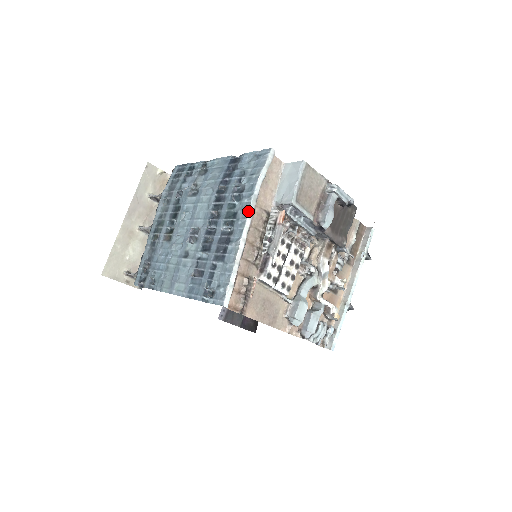
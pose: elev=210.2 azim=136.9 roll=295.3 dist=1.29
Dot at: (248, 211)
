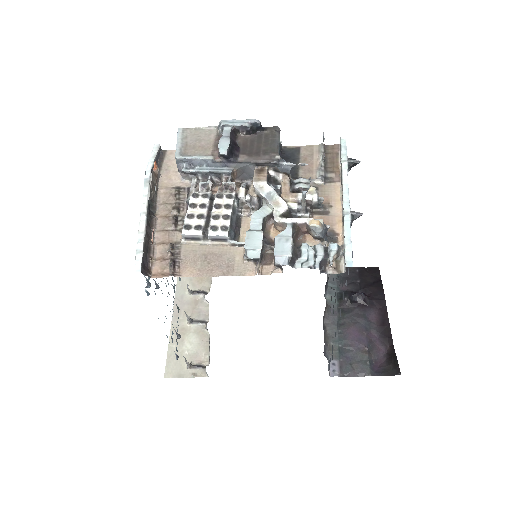
Dot at: (143, 192)
